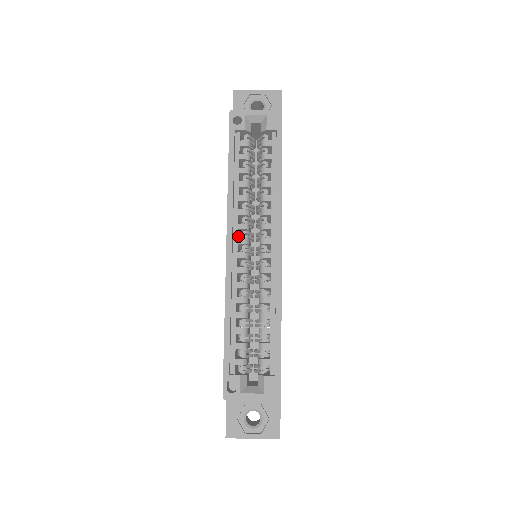
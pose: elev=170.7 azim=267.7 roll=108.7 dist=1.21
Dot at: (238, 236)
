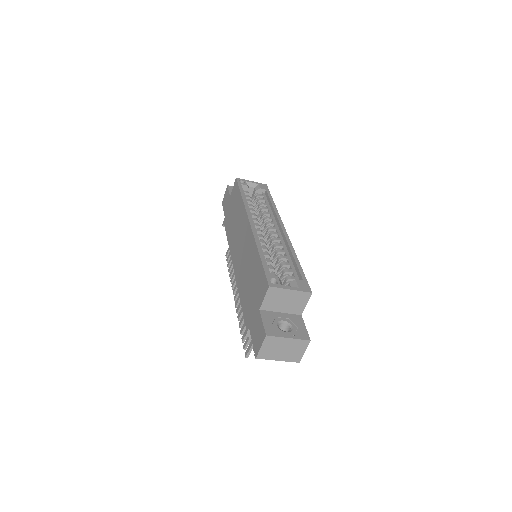
Dot at: occluded
